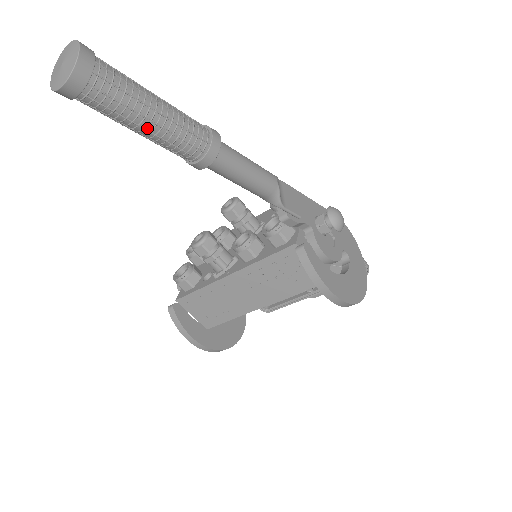
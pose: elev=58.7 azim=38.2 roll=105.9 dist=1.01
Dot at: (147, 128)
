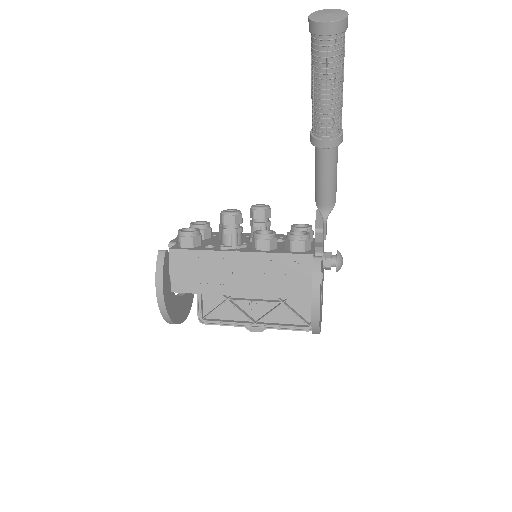
Dot at: (328, 91)
